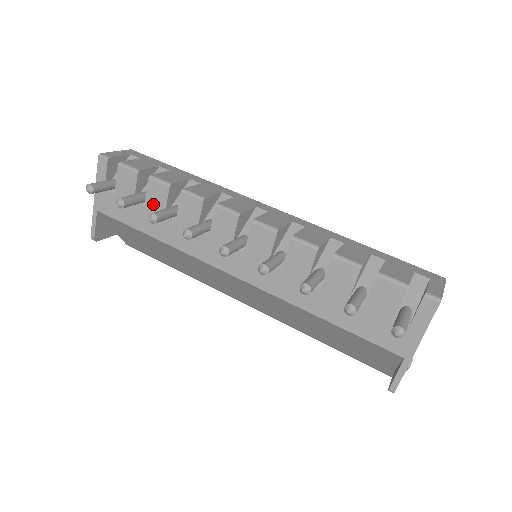
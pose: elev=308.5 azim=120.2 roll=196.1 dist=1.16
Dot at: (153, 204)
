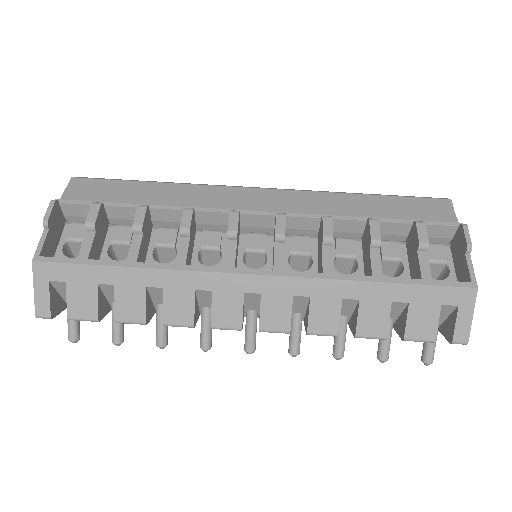
Dot at: occluded
